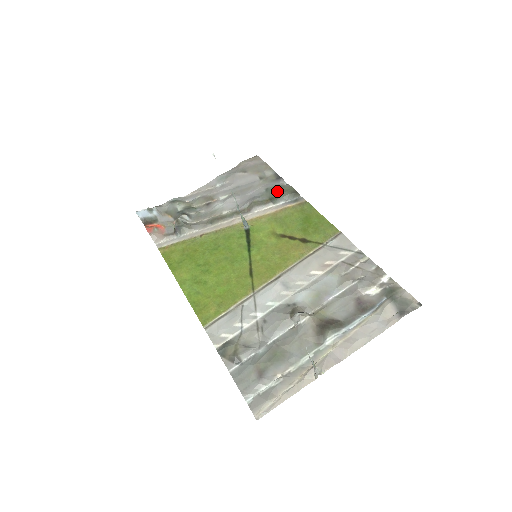
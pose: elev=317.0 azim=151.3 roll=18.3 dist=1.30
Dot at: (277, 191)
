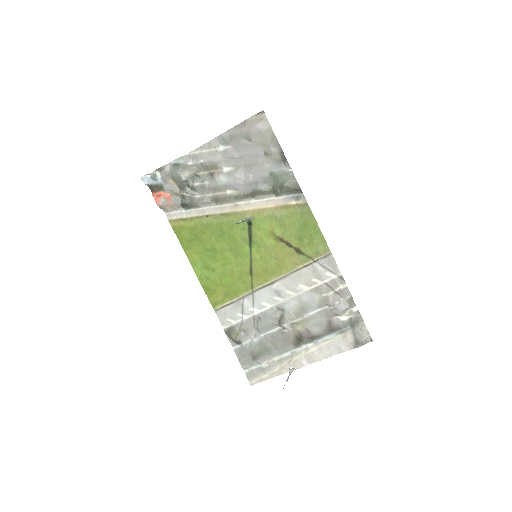
Dot at: (281, 182)
